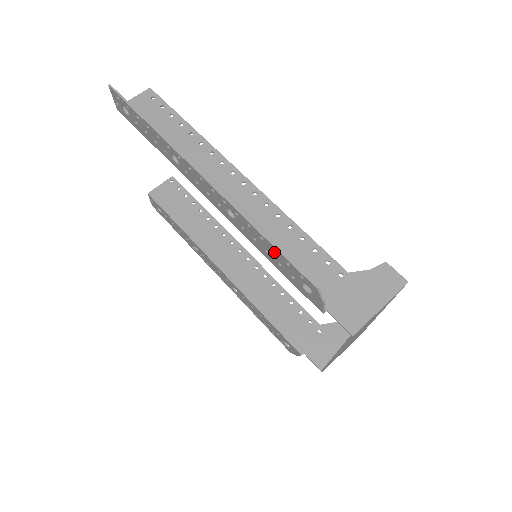
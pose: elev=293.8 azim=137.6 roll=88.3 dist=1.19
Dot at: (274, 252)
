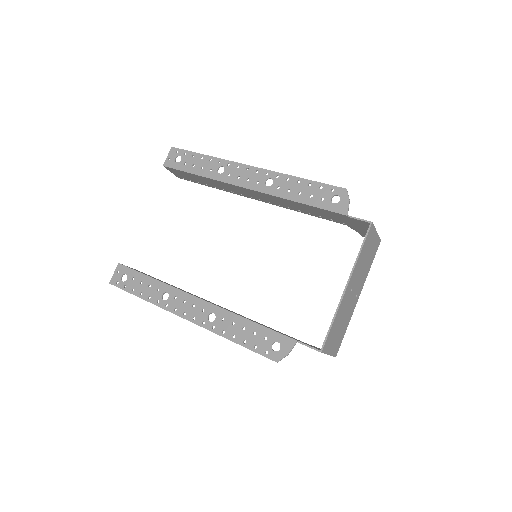
Dot at: (308, 186)
